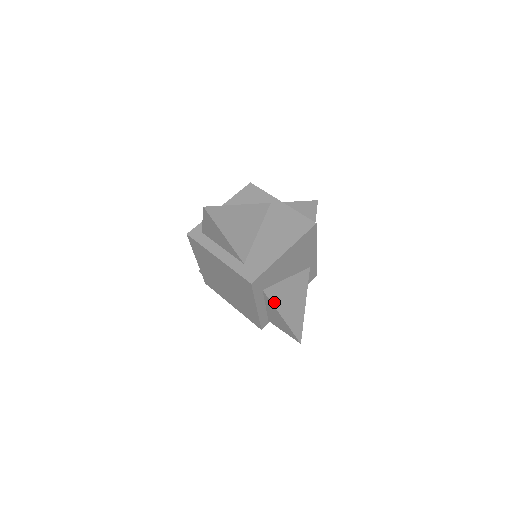
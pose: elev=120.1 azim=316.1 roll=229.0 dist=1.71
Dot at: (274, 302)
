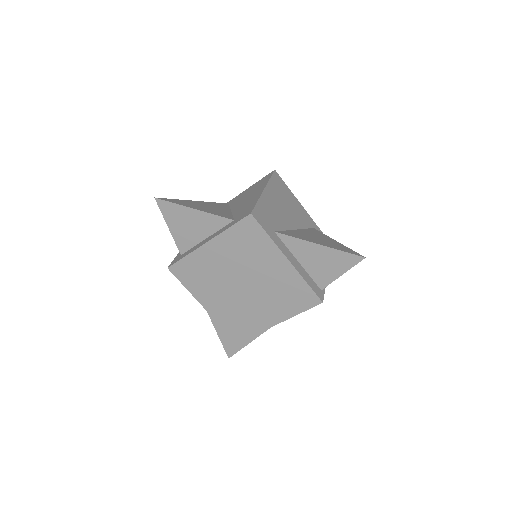
Dot at: (297, 238)
